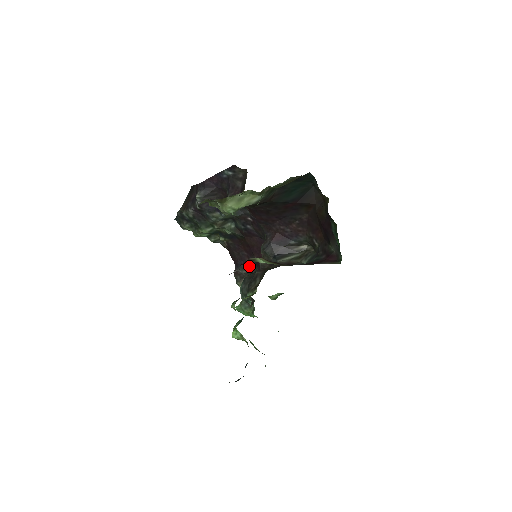
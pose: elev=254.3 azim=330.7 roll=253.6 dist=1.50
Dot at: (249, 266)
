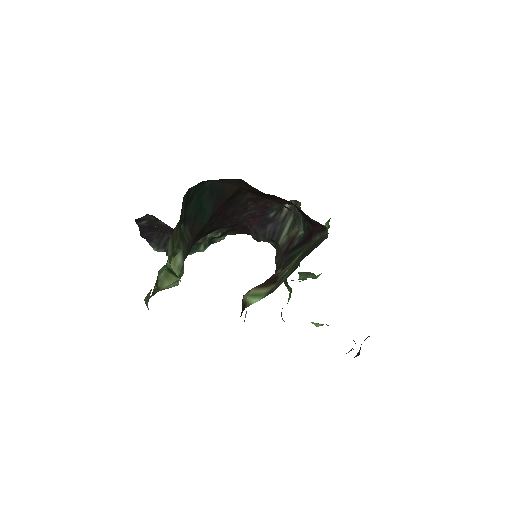
Dot at: occluded
